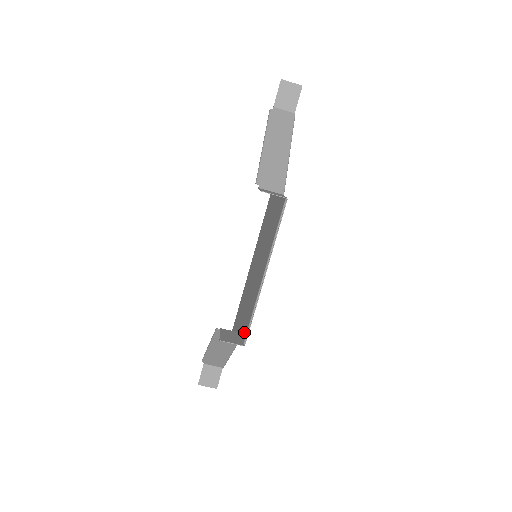
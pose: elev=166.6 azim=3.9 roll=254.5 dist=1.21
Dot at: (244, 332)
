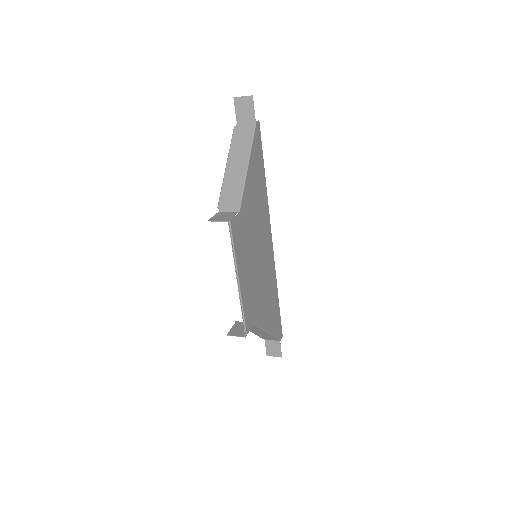
Dot at: (251, 323)
